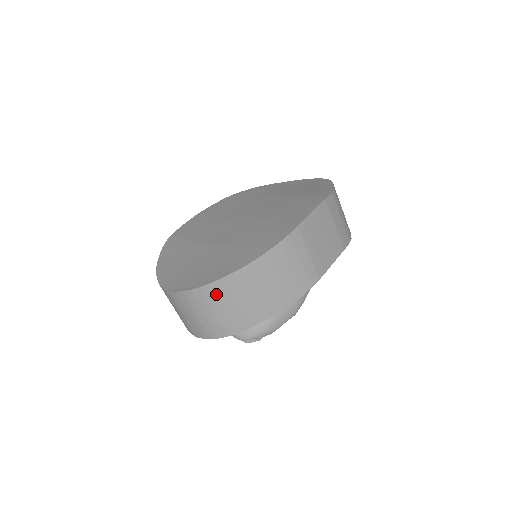
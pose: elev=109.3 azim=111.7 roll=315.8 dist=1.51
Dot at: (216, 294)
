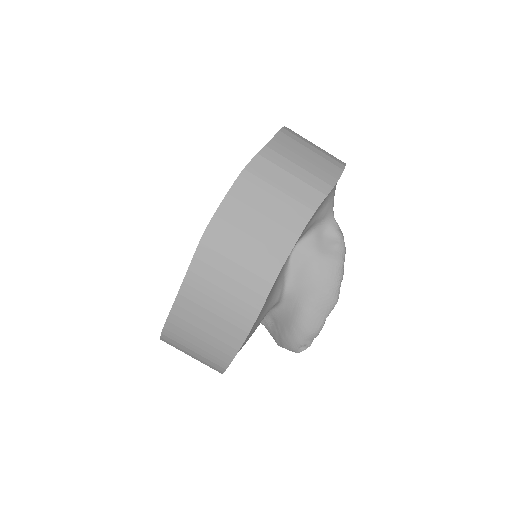
Dot at: (177, 335)
